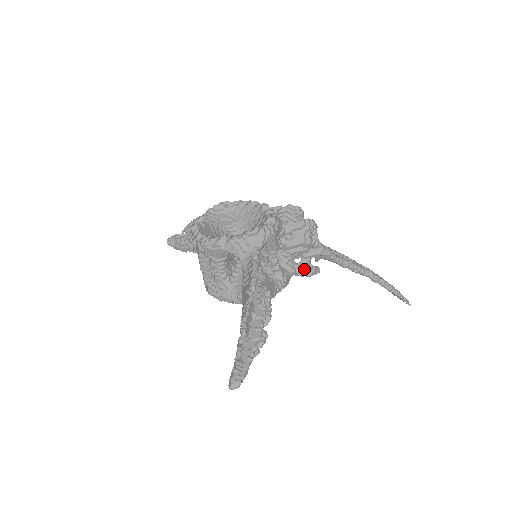
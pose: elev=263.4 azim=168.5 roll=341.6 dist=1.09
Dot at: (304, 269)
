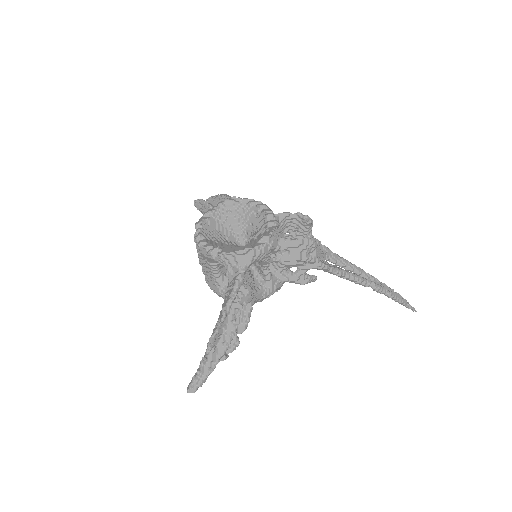
Dot at: (298, 279)
